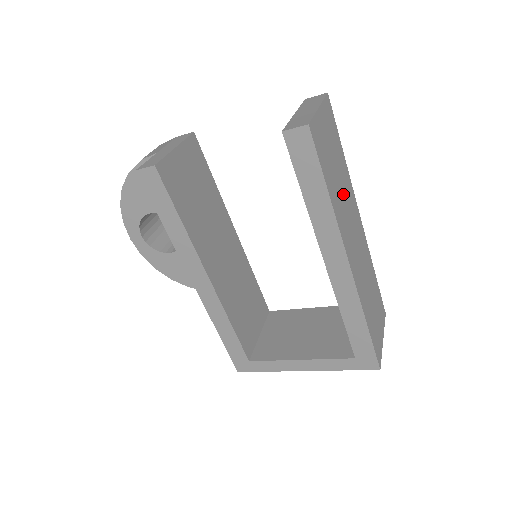
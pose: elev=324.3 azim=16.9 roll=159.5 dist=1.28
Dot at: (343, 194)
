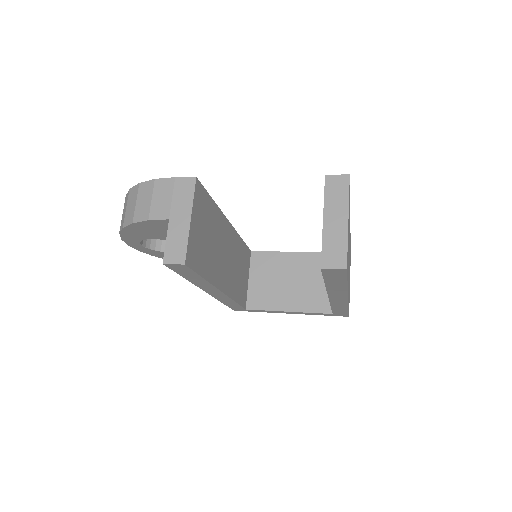
Dot at: occluded
